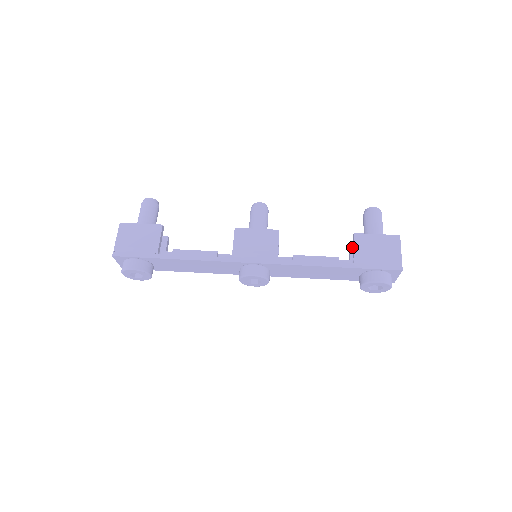
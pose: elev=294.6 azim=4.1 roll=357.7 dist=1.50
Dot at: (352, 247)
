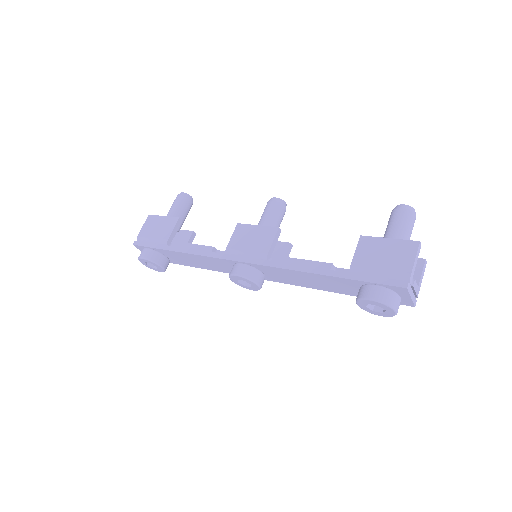
Dot at: occluded
